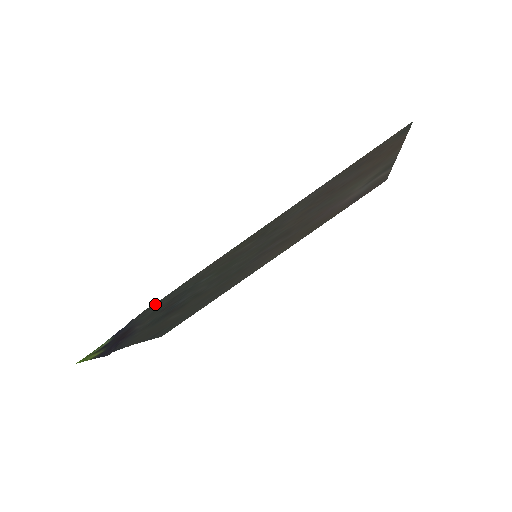
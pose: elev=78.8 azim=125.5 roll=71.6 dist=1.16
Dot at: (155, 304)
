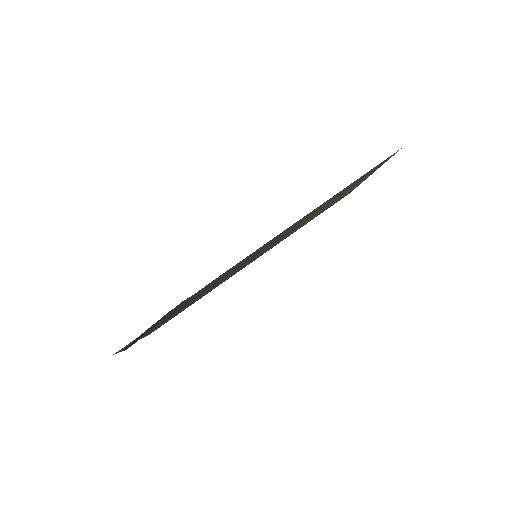
Dot at: (189, 297)
